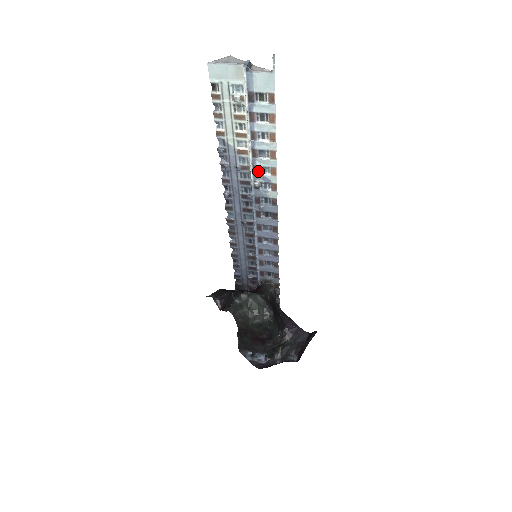
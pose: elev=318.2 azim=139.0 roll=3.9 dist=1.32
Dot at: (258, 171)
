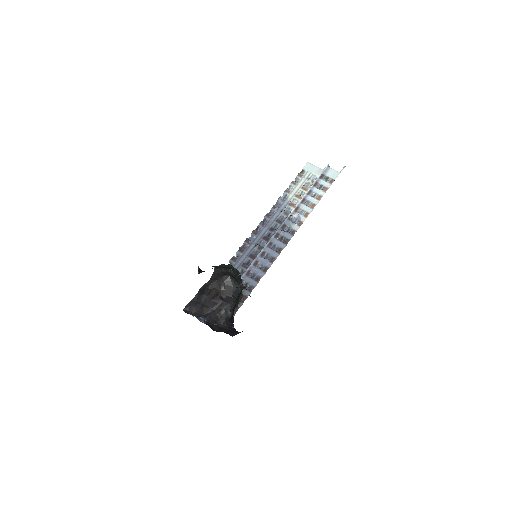
Dot at: (297, 211)
